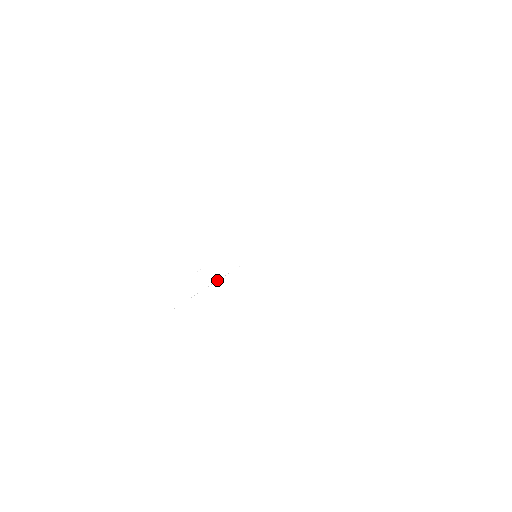
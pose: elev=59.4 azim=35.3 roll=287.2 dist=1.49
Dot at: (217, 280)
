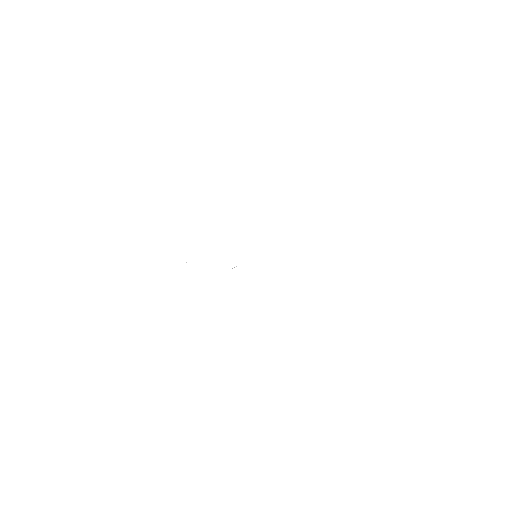
Dot at: occluded
